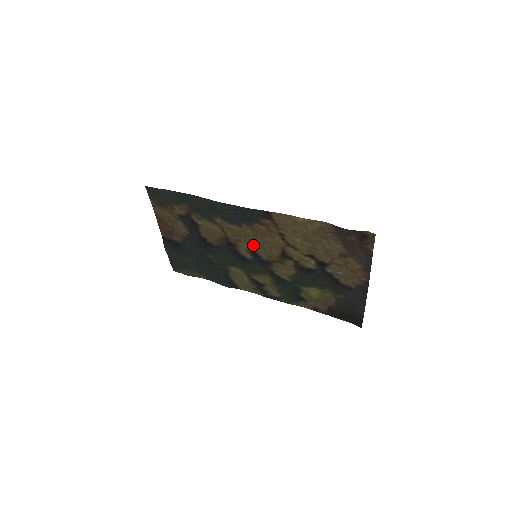
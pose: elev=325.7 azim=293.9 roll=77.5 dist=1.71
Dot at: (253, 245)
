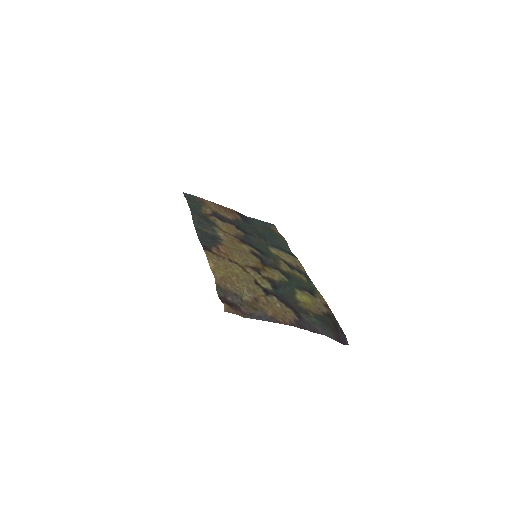
Dot at: (244, 250)
